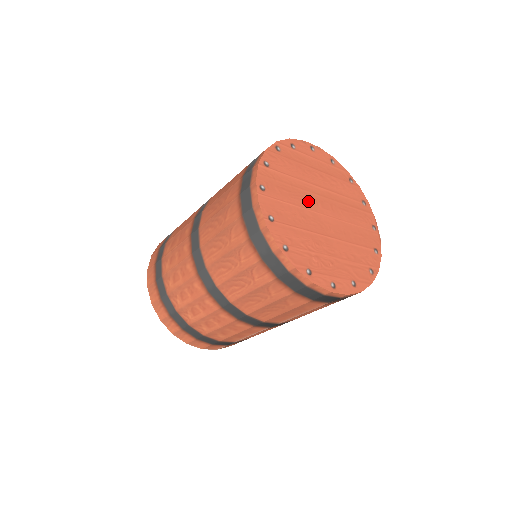
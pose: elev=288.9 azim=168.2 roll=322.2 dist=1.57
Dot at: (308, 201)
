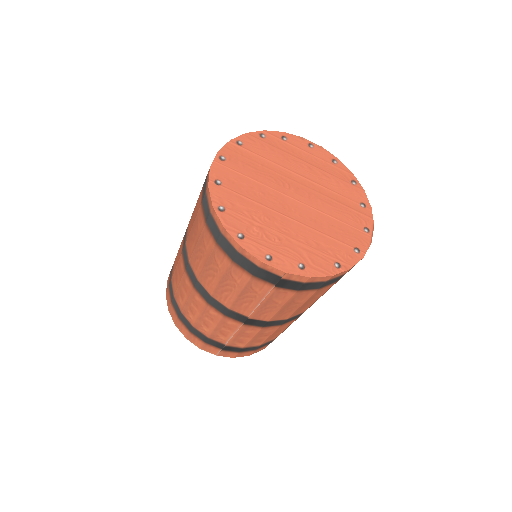
Dot at: (277, 182)
